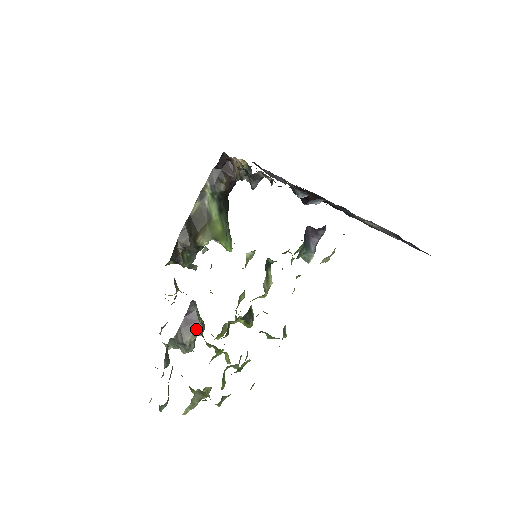
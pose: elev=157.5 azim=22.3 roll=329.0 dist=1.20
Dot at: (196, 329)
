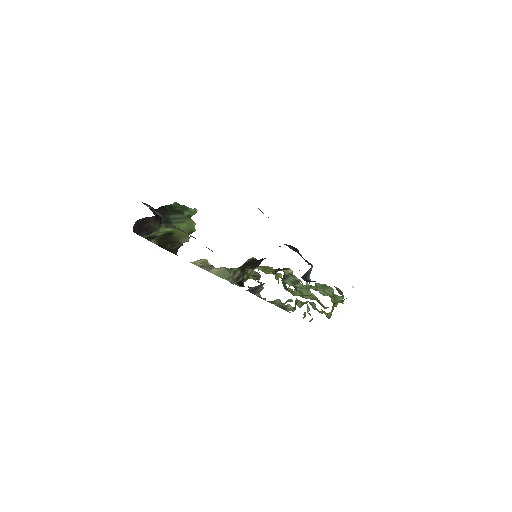
Dot at: (261, 286)
